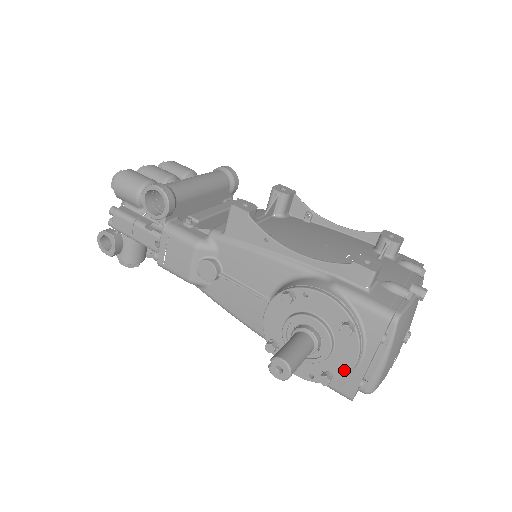
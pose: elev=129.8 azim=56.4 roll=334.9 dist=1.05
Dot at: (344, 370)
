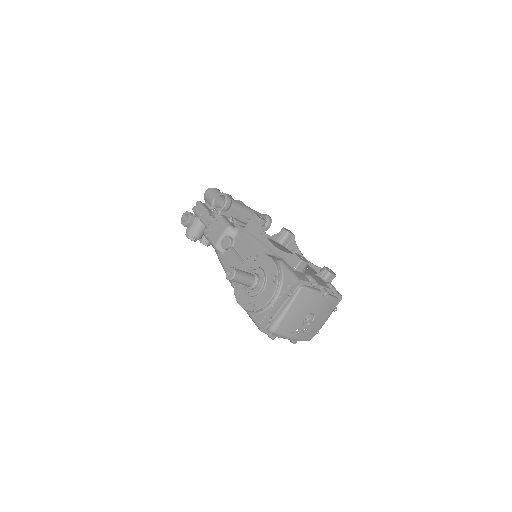
Dot at: (263, 303)
